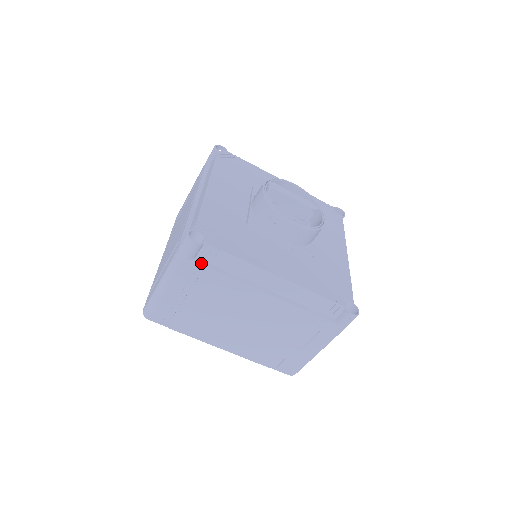
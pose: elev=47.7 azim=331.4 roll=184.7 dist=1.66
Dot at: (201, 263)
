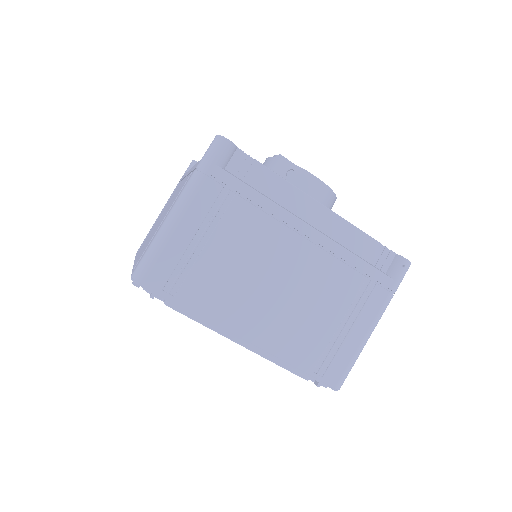
Dot at: (232, 175)
